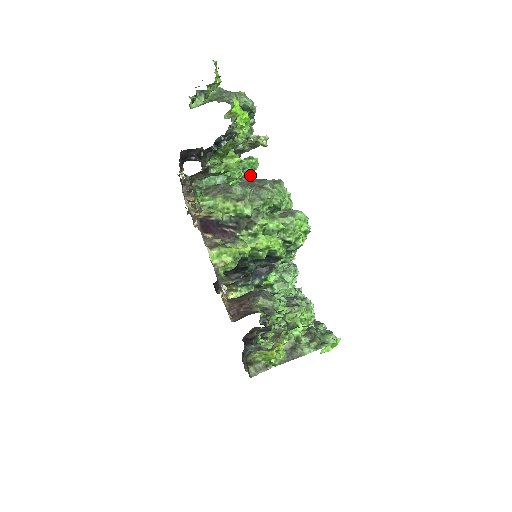
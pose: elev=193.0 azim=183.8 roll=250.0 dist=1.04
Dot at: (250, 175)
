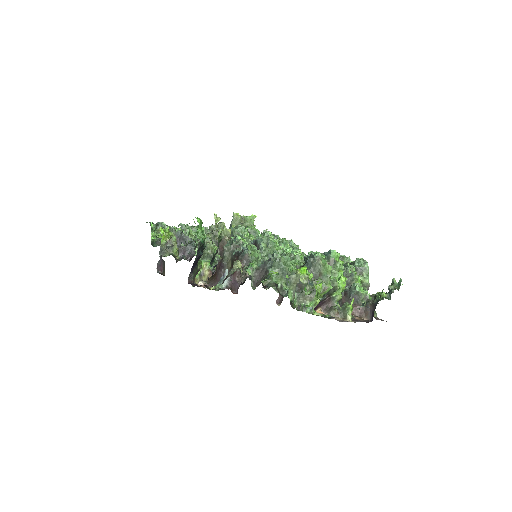
Dot at: occluded
